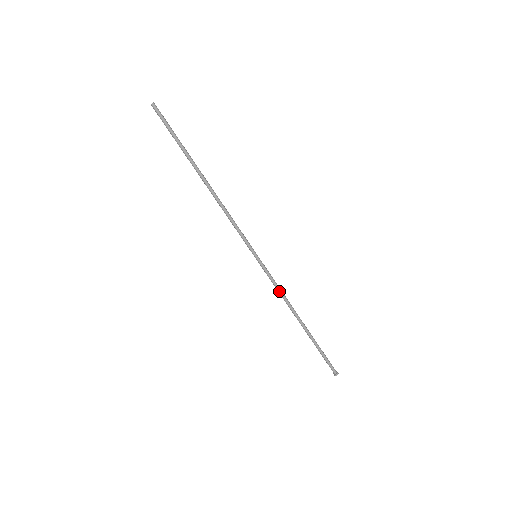
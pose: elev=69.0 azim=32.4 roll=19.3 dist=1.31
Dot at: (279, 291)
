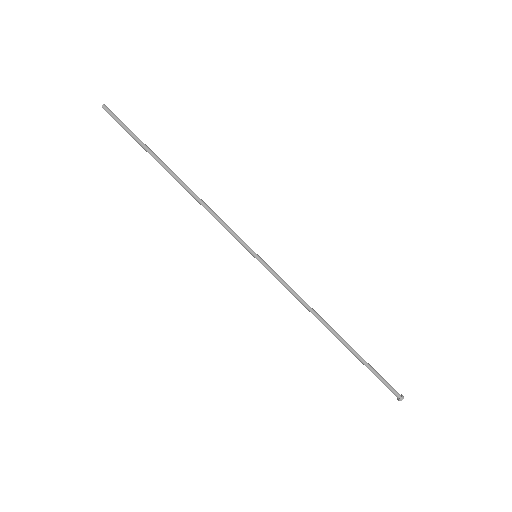
Dot at: (295, 295)
